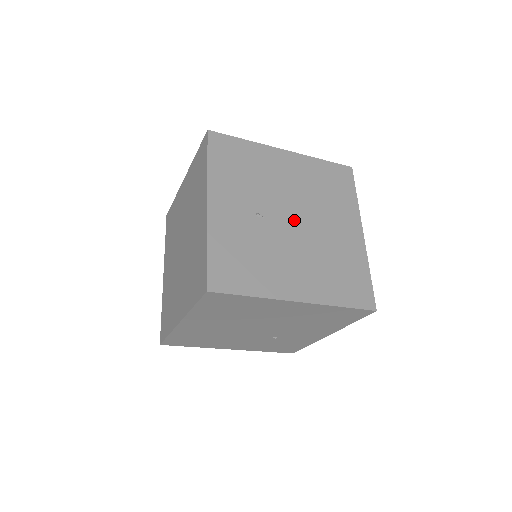
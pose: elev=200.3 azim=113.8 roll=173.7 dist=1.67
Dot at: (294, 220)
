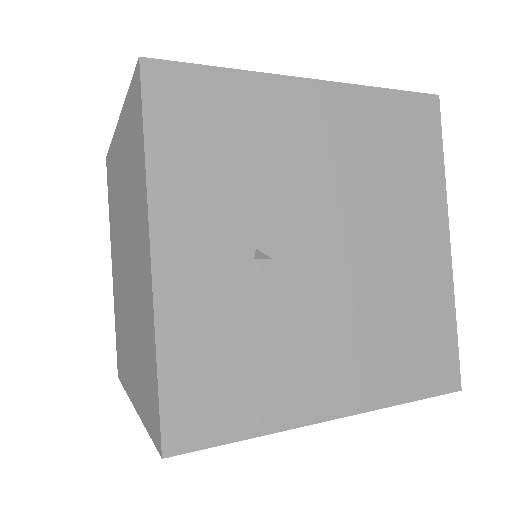
Dot at: (329, 247)
